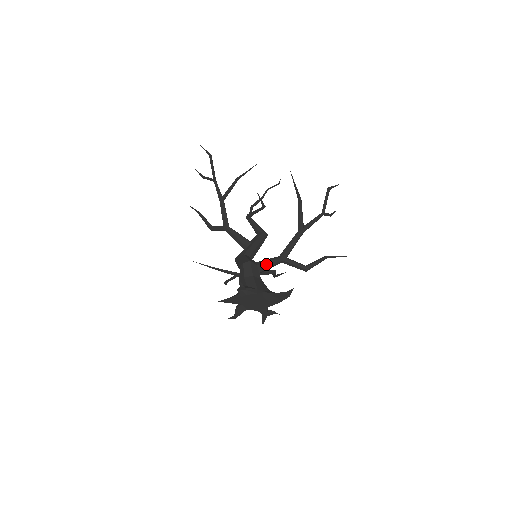
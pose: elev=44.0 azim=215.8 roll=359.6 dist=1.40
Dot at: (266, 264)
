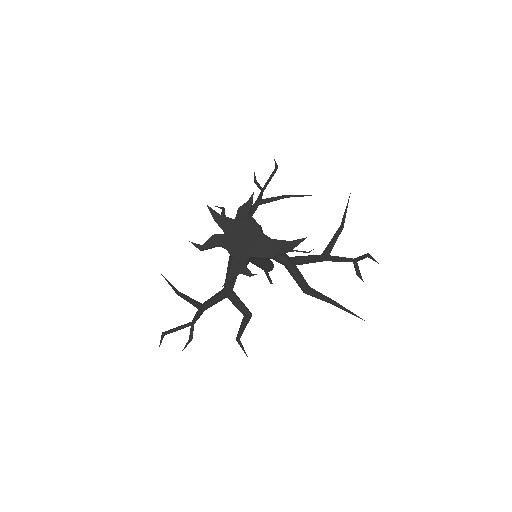
Dot at: occluded
